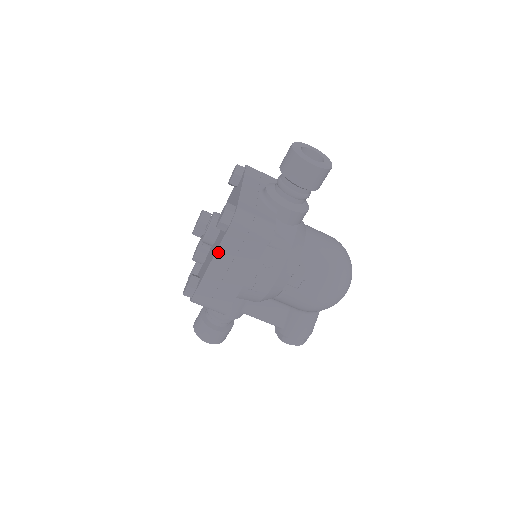
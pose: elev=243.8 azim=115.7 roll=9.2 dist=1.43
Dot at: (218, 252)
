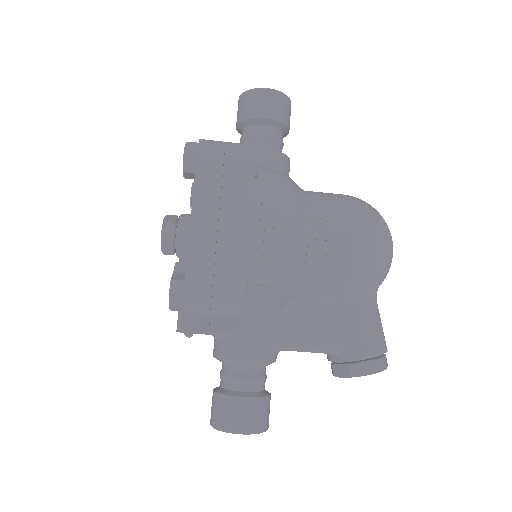
Dot at: (196, 197)
